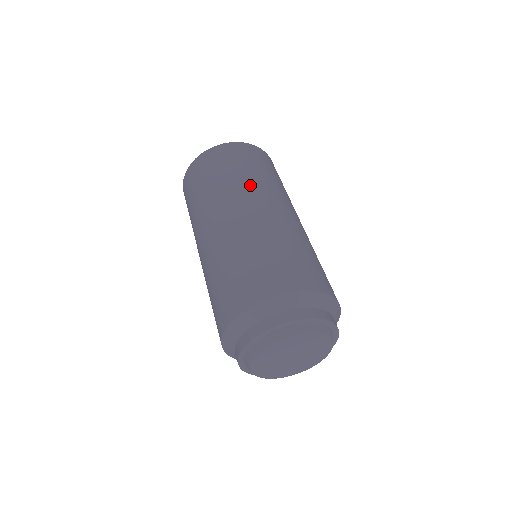
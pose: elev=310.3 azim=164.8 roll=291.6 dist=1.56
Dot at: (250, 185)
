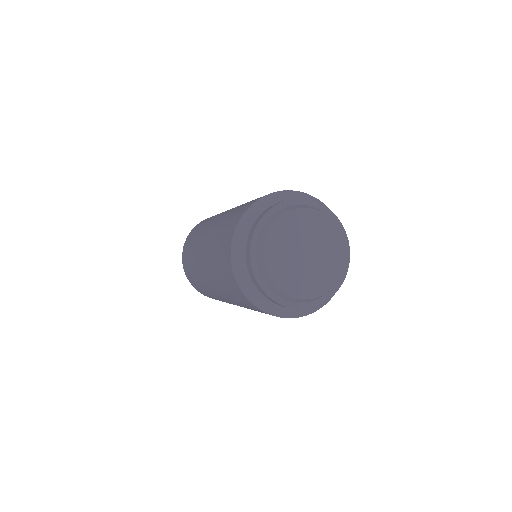
Dot at: occluded
